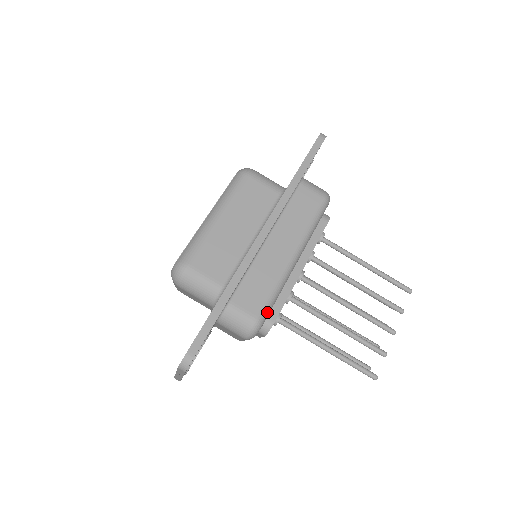
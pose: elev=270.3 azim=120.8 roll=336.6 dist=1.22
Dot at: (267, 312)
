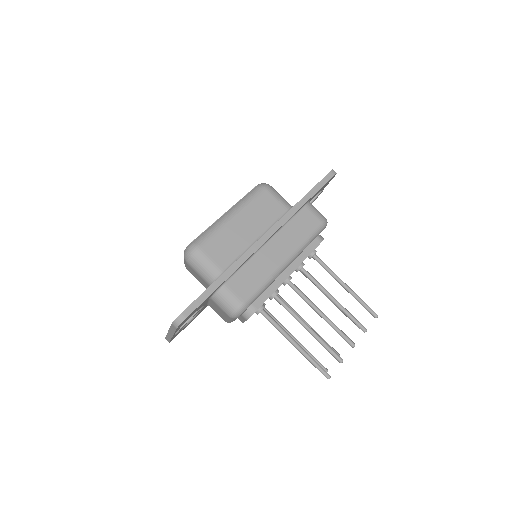
Dot at: (253, 300)
